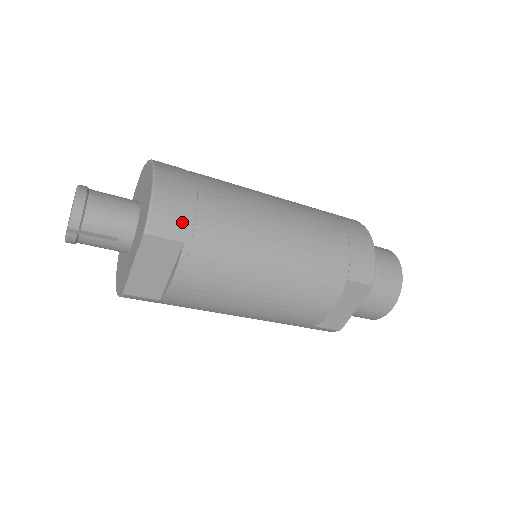
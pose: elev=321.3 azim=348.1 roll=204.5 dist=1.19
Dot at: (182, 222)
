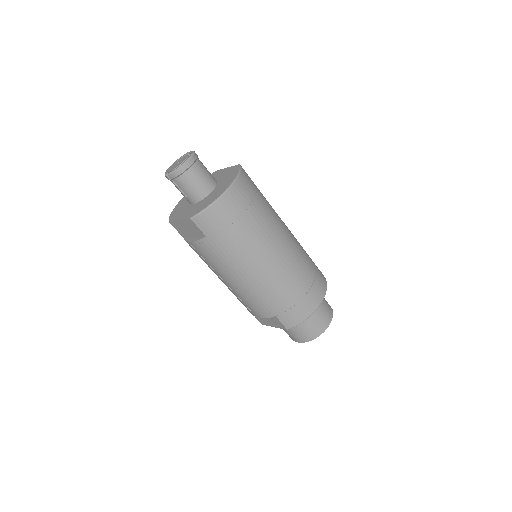
Dot at: (213, 228)
